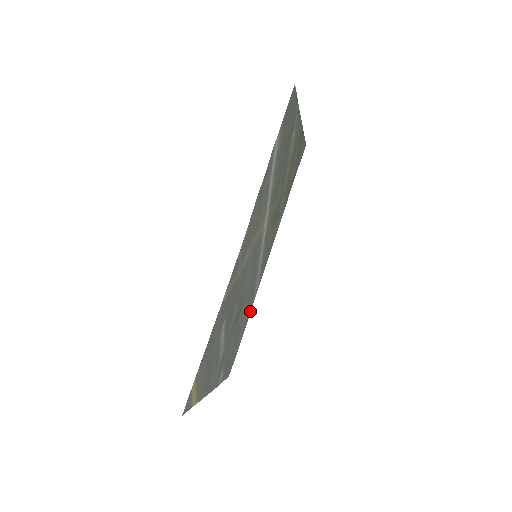
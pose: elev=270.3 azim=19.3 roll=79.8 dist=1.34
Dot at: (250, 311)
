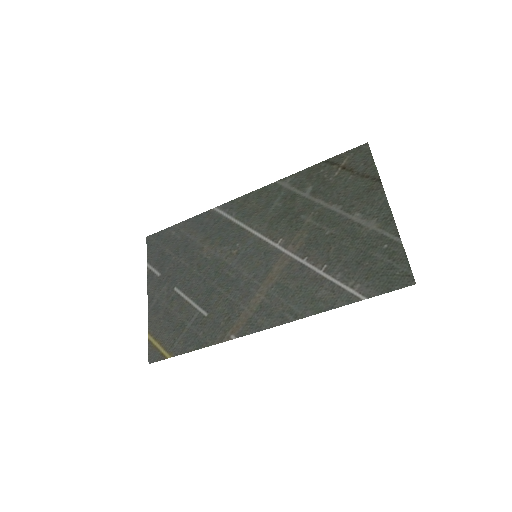
Dot at: (200, 215)
